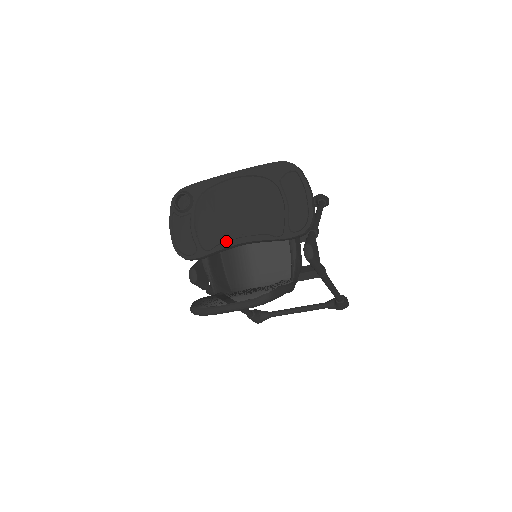
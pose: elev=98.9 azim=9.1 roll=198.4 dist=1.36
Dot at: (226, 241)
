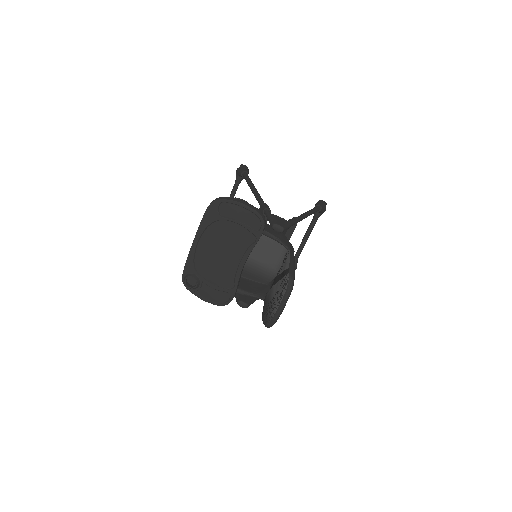
Dot at: (236, 273)
